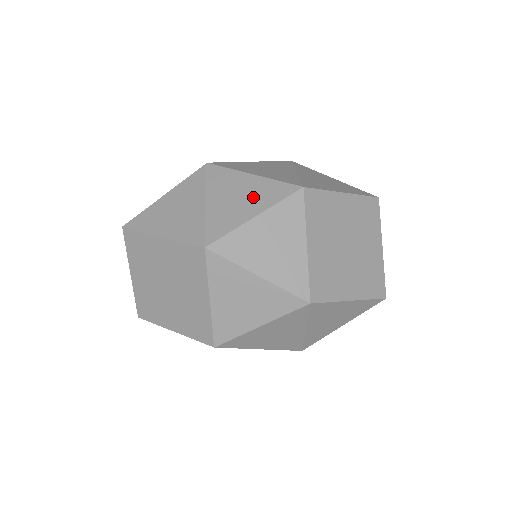
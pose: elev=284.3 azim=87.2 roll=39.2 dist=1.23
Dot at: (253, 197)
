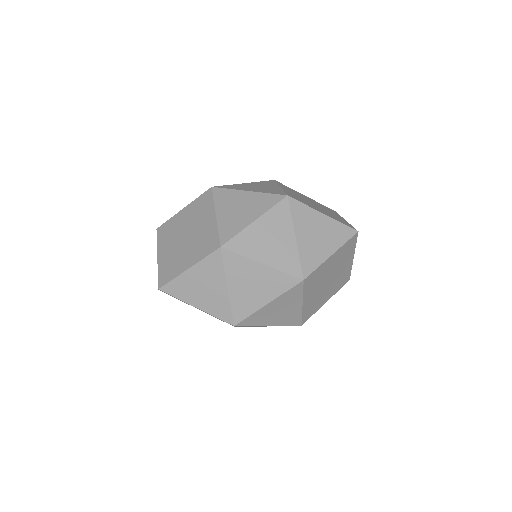
Dot at: occluded
